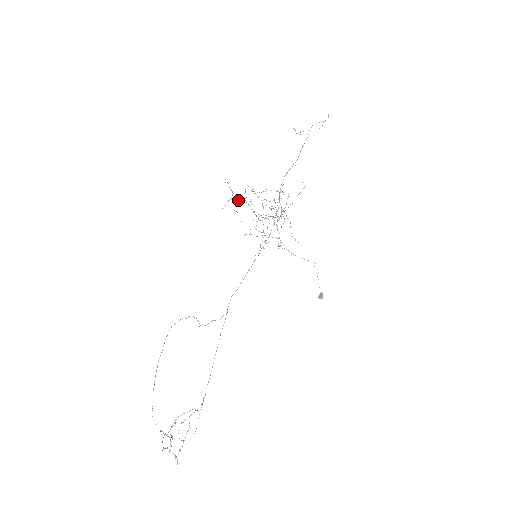
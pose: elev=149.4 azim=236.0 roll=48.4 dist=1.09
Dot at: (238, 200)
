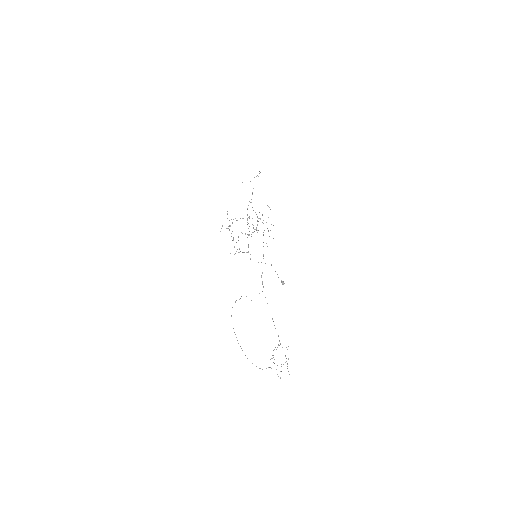
Dot at: (230, 226)
